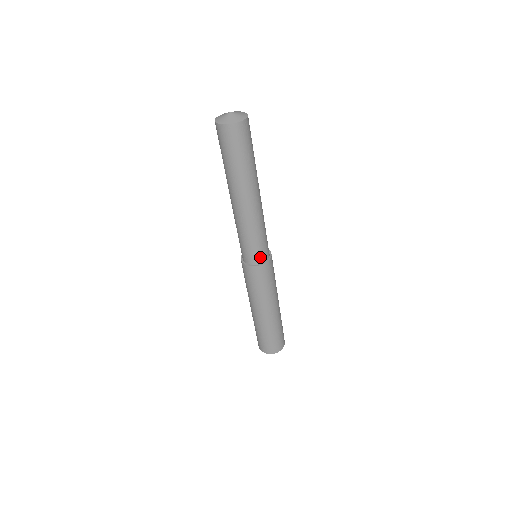
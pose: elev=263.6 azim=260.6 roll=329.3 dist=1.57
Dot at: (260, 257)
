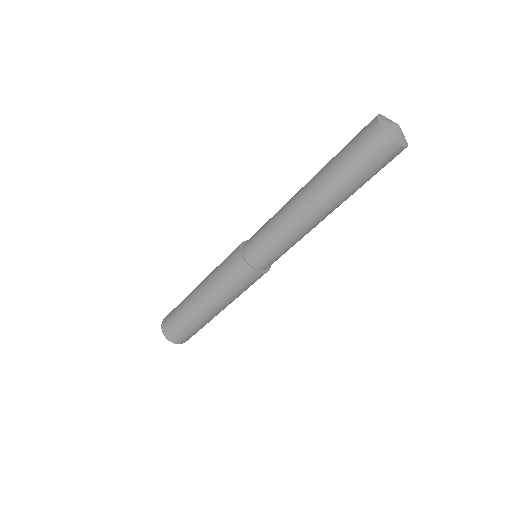
Dot at: (260, 262)
